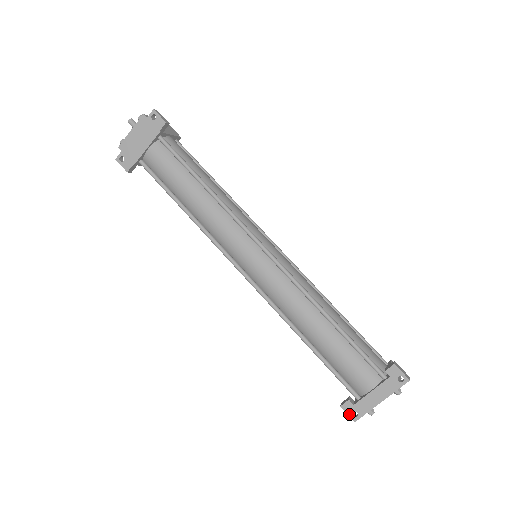
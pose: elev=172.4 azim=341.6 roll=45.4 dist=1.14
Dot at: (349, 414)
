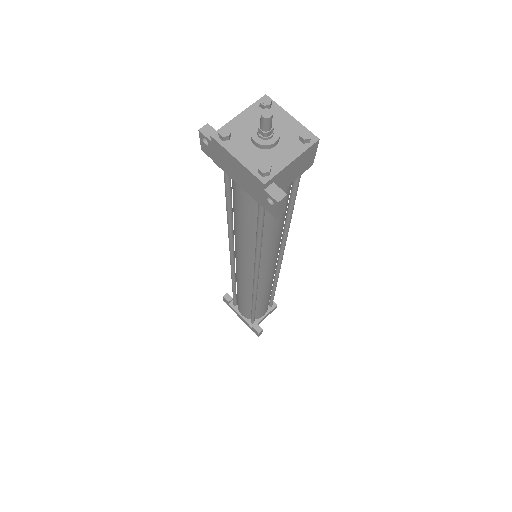
Dot at: (224, 300)
